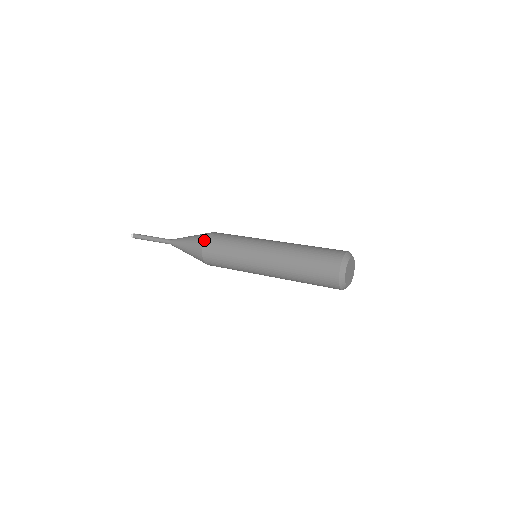
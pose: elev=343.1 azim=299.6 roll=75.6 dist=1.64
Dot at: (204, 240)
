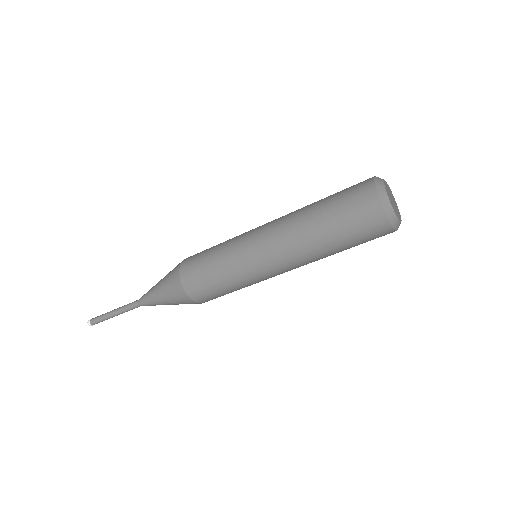
Dot at: occluded
